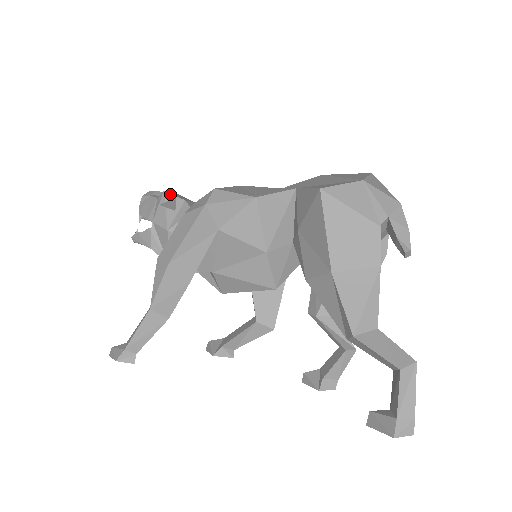
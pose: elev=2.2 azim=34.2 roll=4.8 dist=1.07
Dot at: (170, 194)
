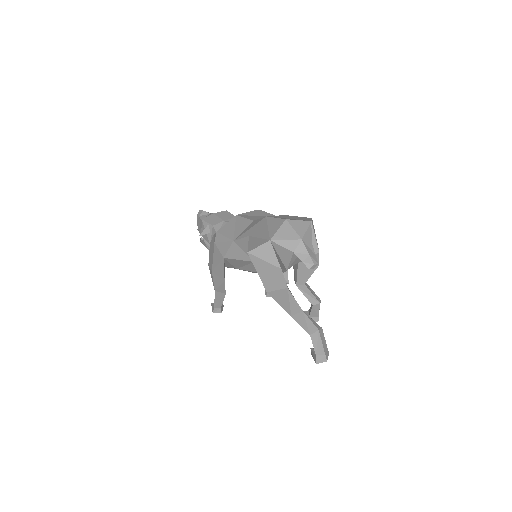
Dot at: (205, 222)
